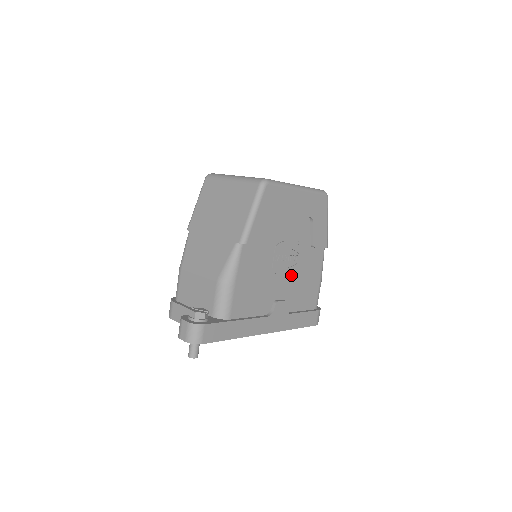
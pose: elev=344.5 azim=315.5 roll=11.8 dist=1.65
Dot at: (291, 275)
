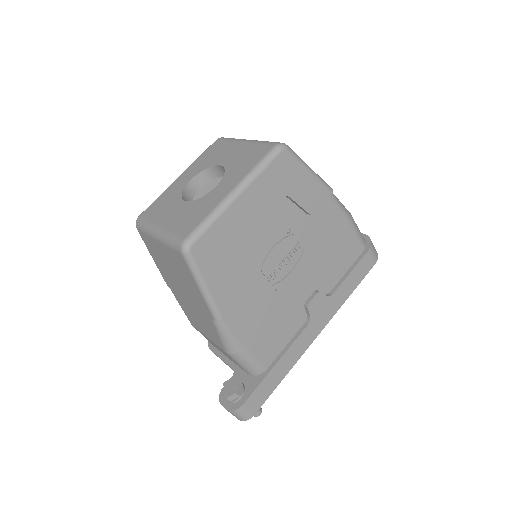
Dot at: (305, 265)
